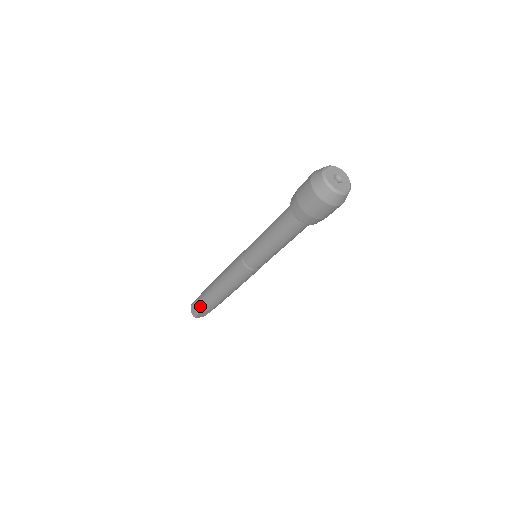
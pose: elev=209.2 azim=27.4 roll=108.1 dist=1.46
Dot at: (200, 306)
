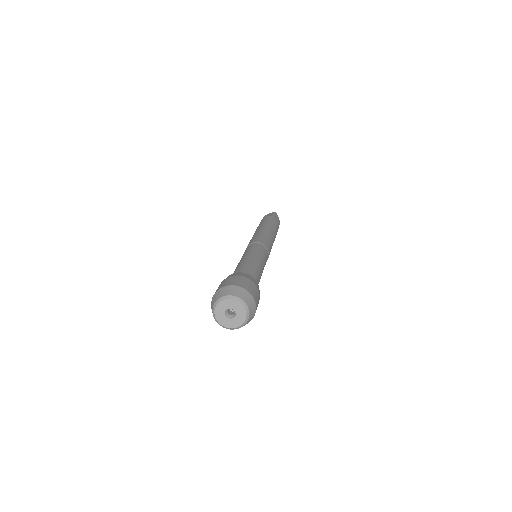
Dot at: occluded
